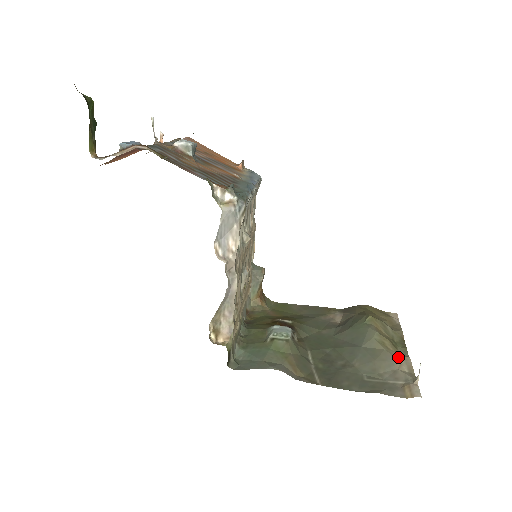
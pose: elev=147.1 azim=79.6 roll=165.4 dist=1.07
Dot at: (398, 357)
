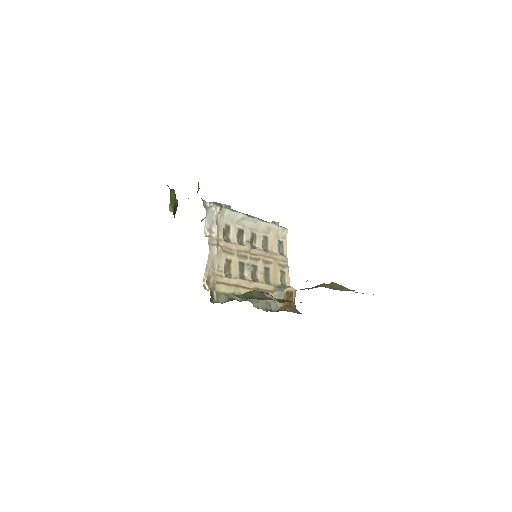
Dot at: occluded
